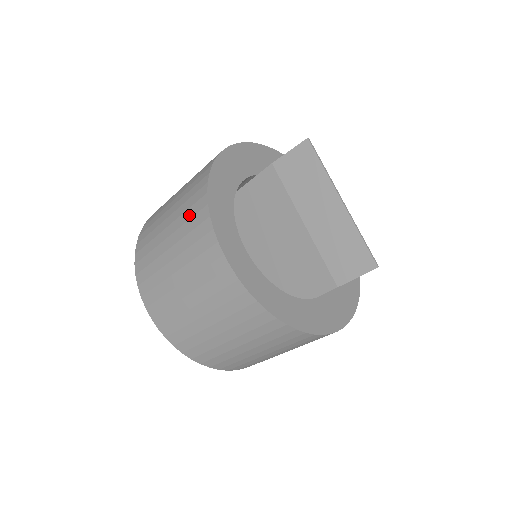
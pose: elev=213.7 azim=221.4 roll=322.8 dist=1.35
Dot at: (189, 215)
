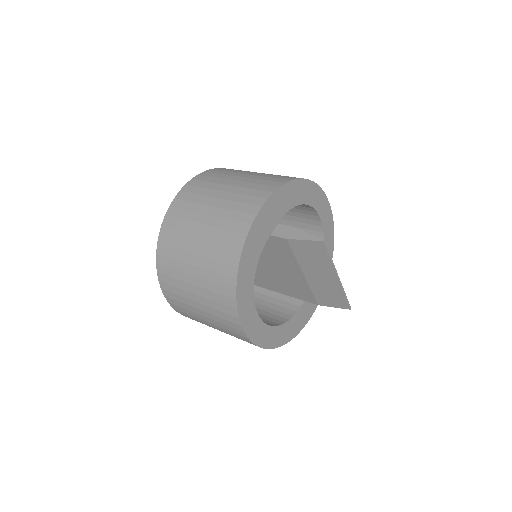
Dot at: (218, 299)
